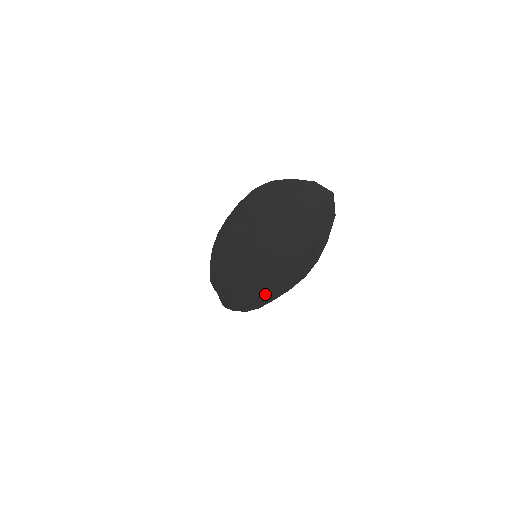
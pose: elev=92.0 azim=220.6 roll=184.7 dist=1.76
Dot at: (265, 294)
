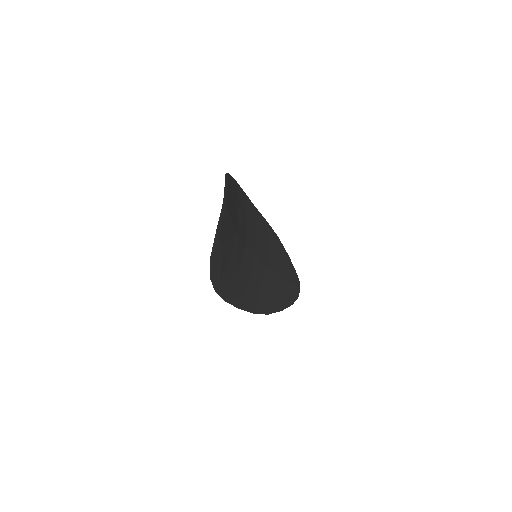
Dot at: (245, 299)
